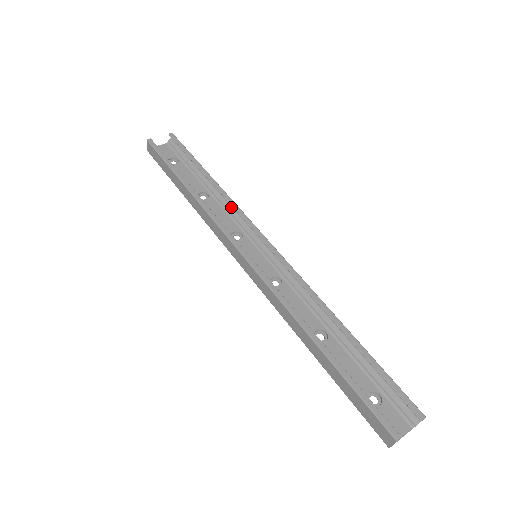
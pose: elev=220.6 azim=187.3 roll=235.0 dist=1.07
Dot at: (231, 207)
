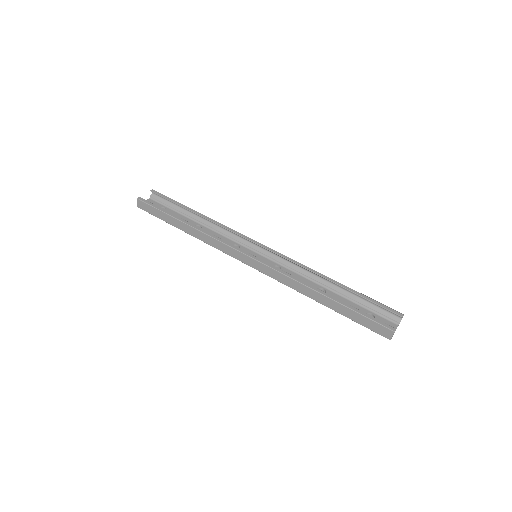
Dot at: (222, 229)
